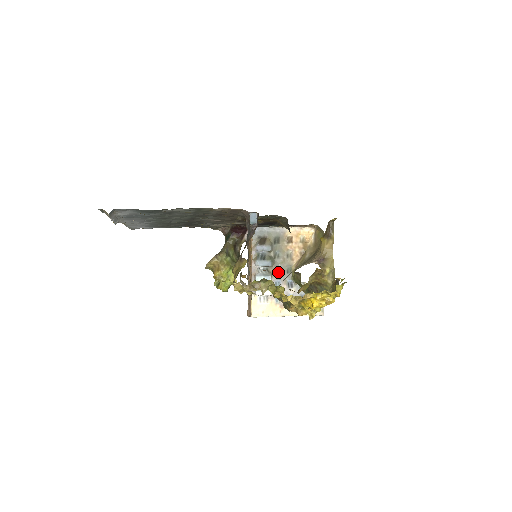
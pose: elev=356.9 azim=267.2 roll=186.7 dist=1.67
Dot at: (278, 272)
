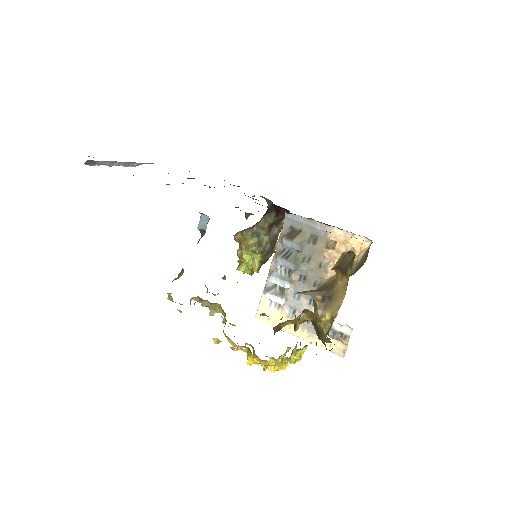
Dot at: (302, 280)
